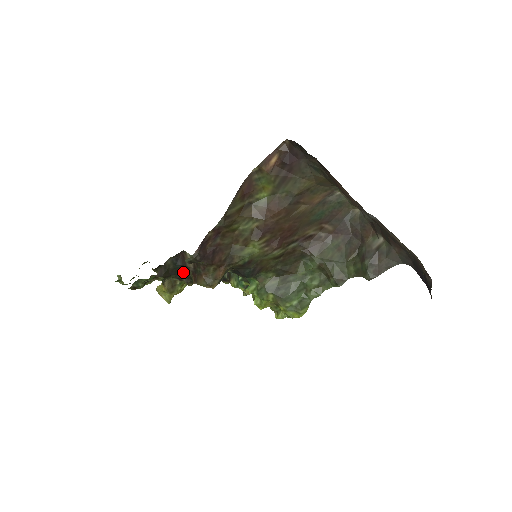
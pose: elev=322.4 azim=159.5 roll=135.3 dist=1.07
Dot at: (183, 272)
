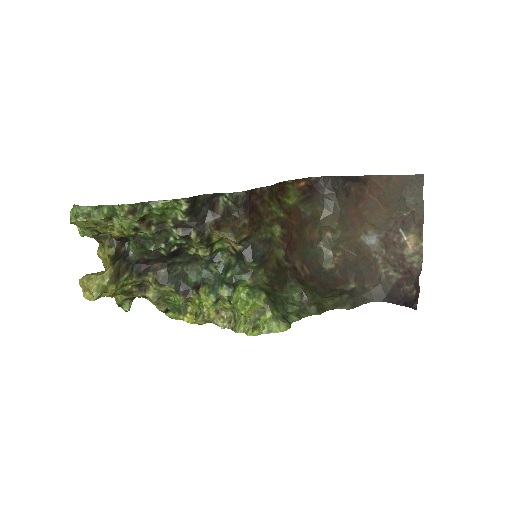
Dot at: (202, 220)
